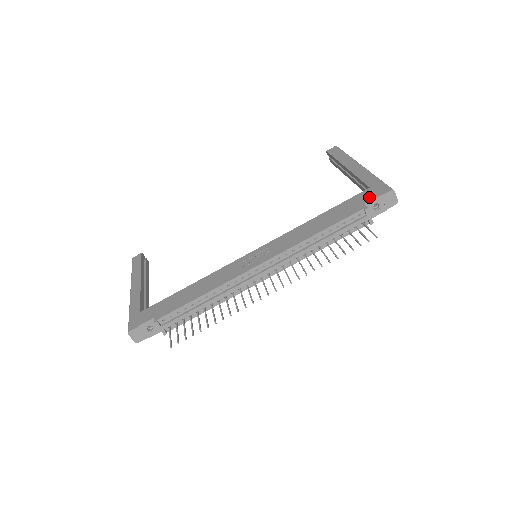
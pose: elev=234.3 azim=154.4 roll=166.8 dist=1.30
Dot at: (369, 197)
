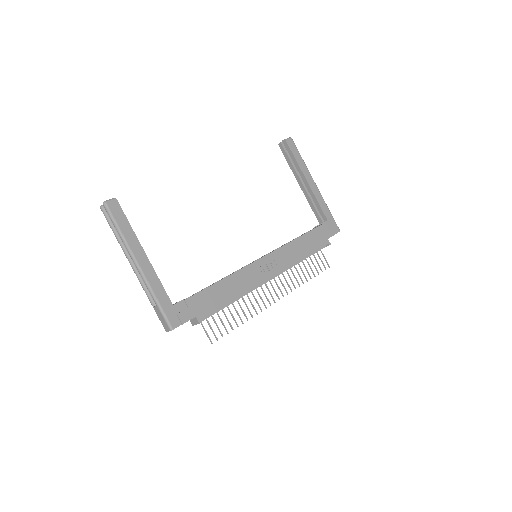
Dot at: (330, 233)
